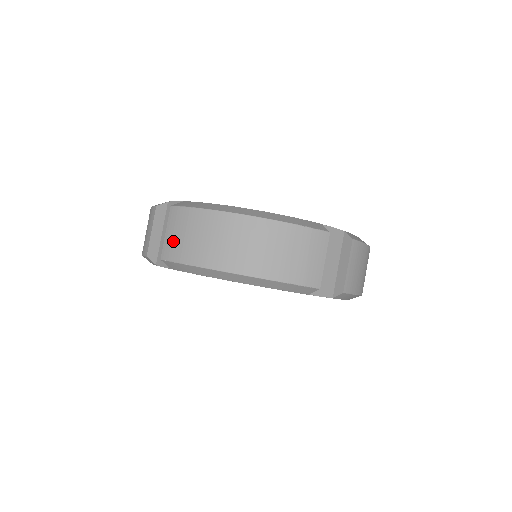
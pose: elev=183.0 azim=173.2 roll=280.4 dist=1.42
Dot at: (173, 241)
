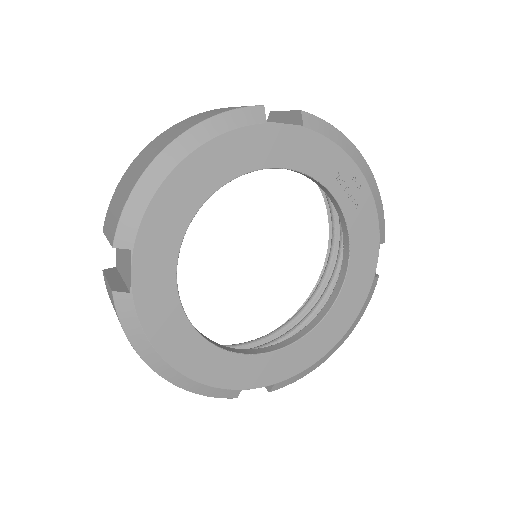
Dot at: (112, 223)
